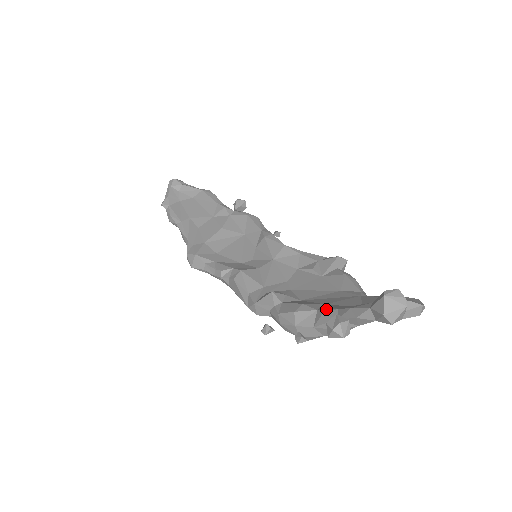
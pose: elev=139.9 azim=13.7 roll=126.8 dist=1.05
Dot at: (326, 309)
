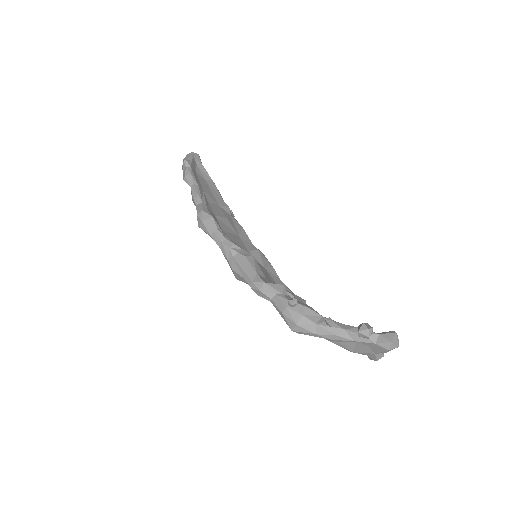
Dot at: occluded
